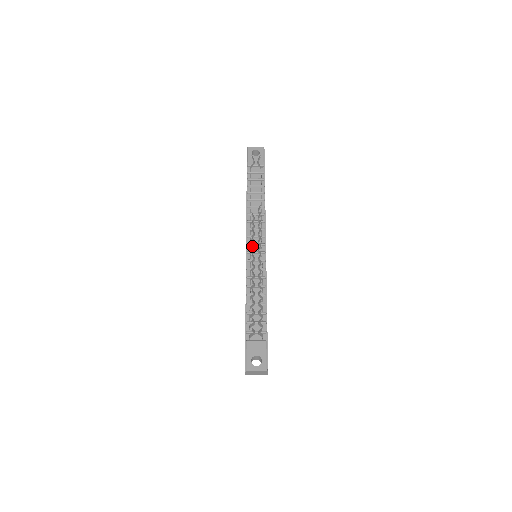
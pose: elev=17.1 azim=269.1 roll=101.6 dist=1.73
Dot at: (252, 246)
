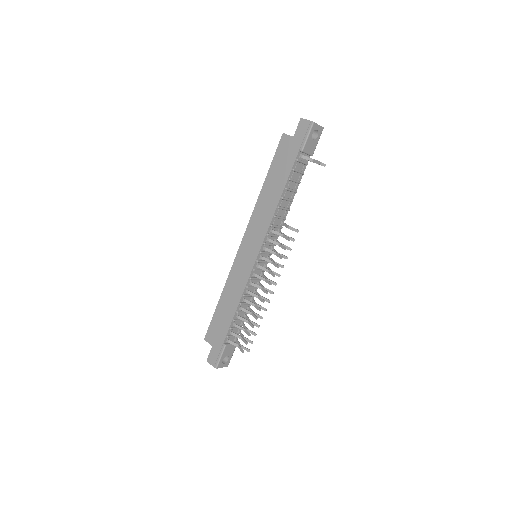
Dot at: (274, 275)
